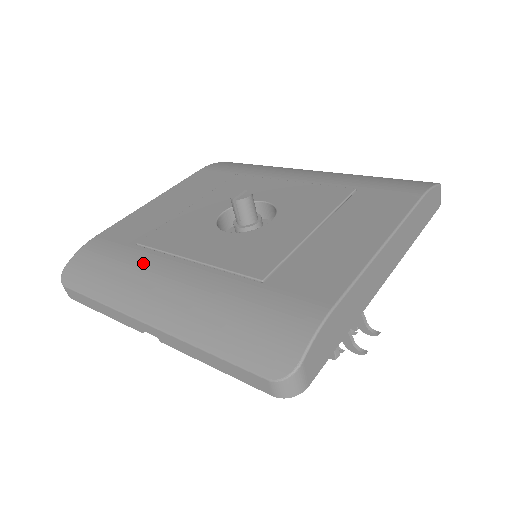
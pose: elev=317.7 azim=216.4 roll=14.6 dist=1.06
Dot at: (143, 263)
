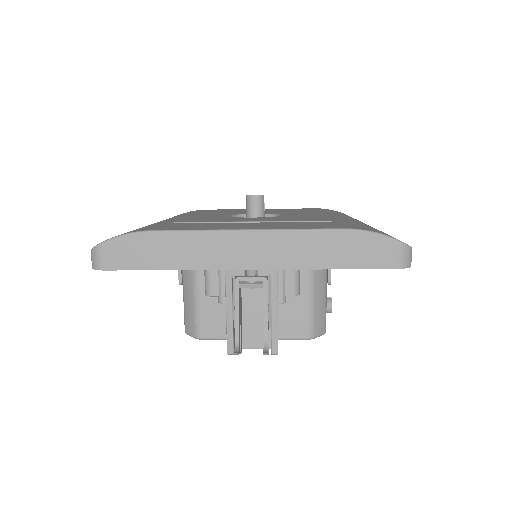
Dot at: (181, 215)
